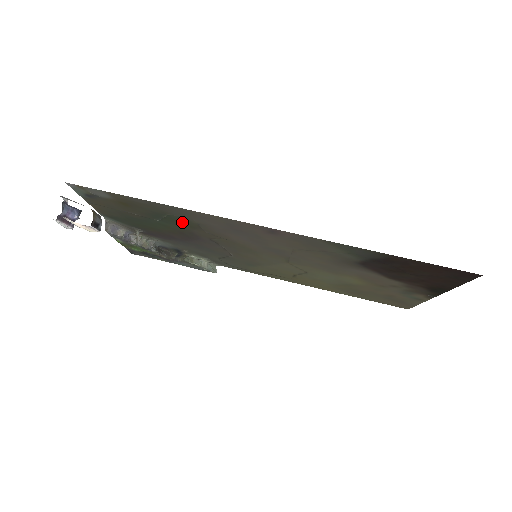
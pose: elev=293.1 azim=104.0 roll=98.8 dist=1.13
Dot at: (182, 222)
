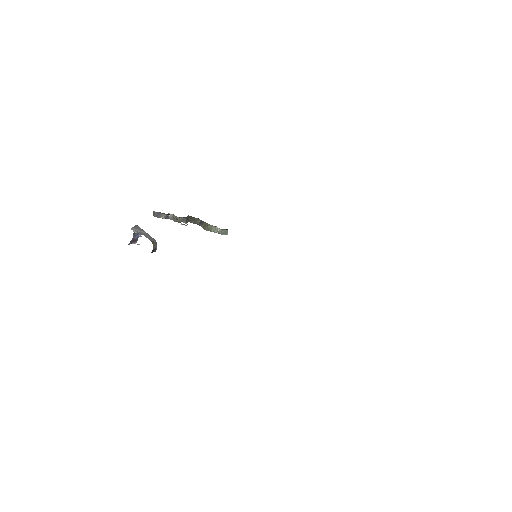
Dot at: occluded
